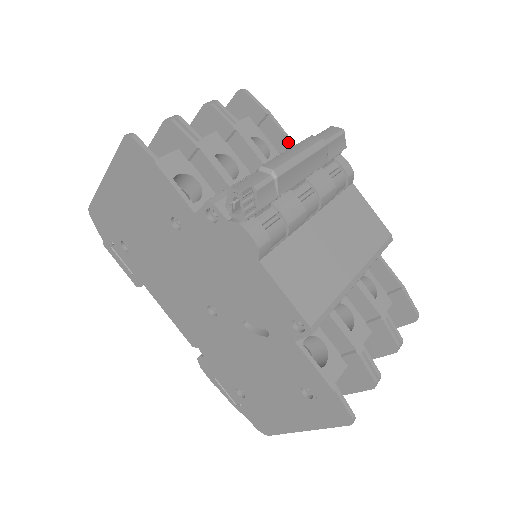
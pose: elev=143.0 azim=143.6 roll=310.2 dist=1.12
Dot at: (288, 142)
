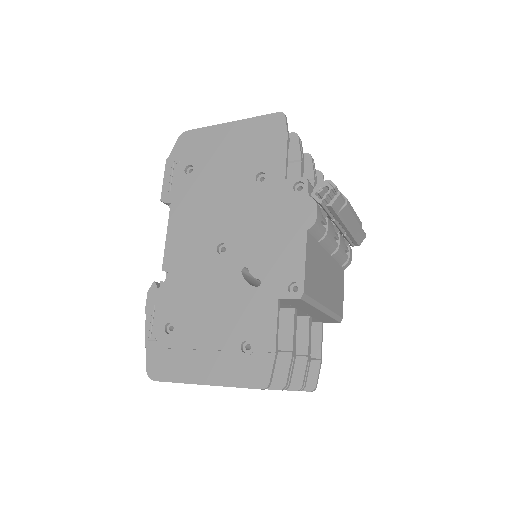
Dot at: occluded
